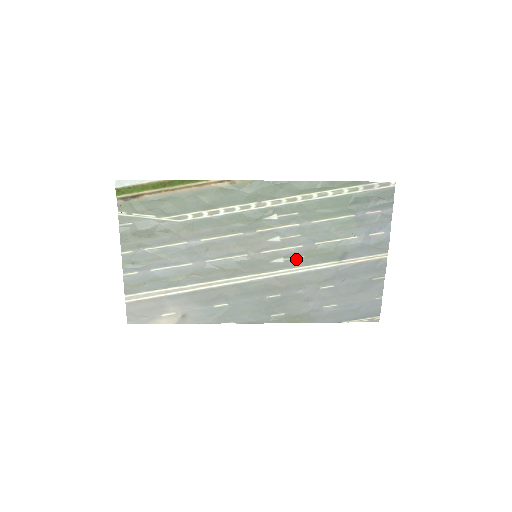
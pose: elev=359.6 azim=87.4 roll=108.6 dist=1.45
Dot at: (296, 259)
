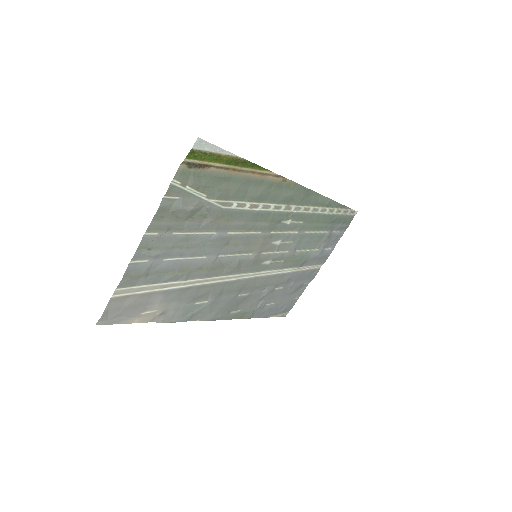
Dot at: (277, 262)
